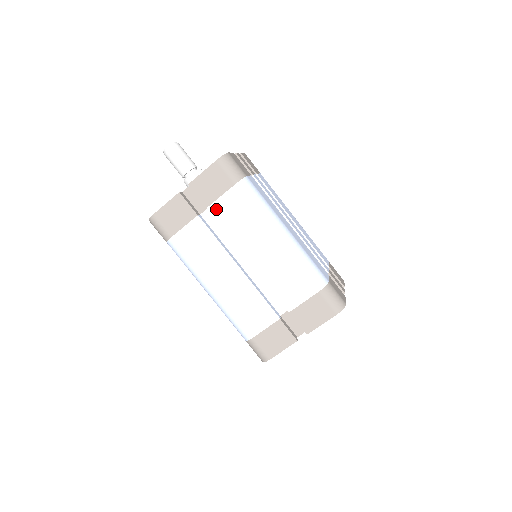
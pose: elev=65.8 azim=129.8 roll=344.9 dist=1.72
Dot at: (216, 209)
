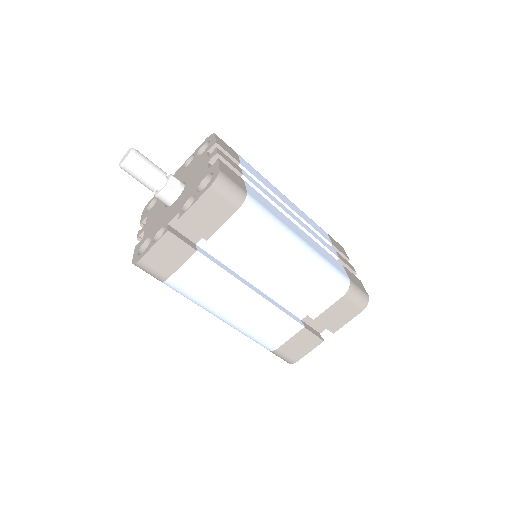
Dot at: (218, 240)
